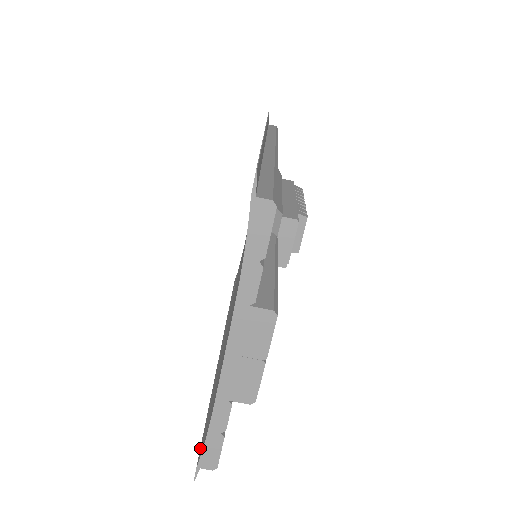
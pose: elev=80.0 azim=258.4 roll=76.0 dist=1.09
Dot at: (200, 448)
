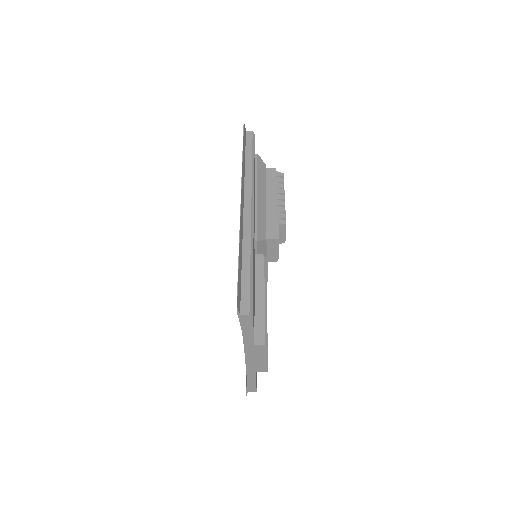
Dot at: occluded
